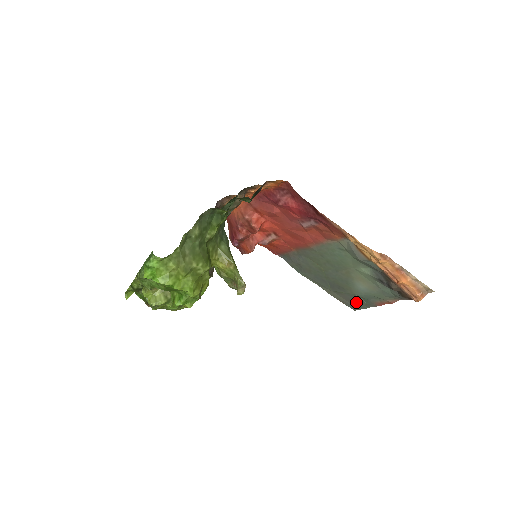
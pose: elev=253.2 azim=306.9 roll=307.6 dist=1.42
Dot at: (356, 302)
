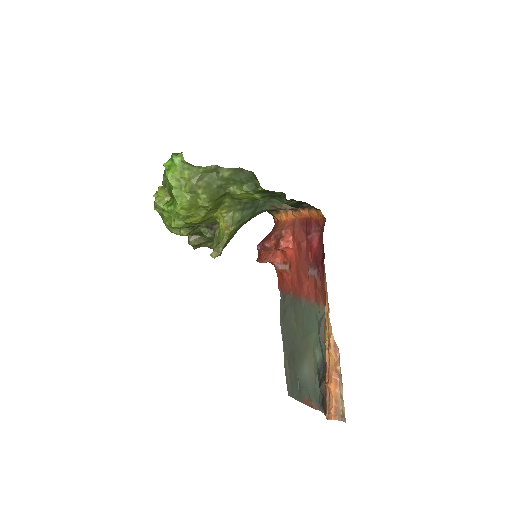
Dot at: (294, 386)
